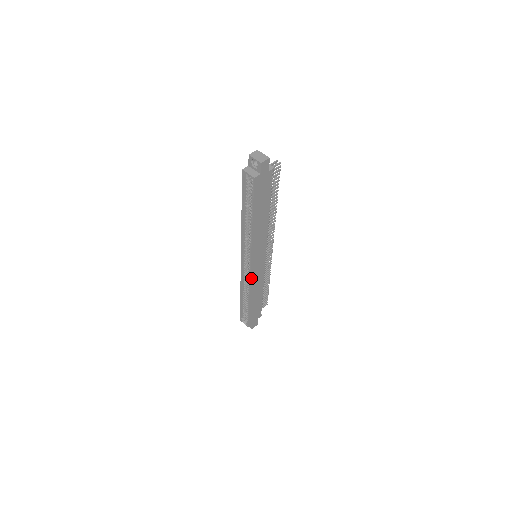
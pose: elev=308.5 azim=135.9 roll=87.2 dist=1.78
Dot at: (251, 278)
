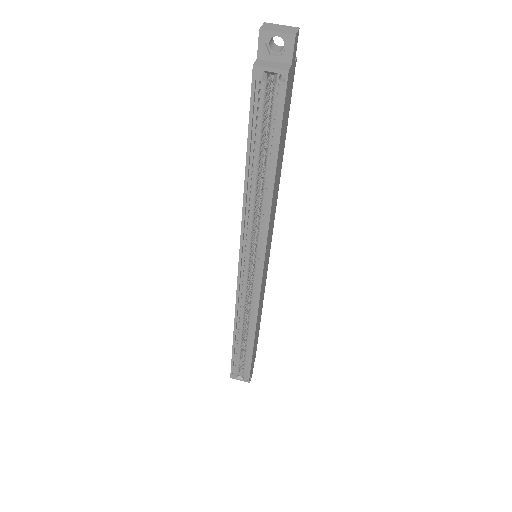
Dot at: (259, 296)
